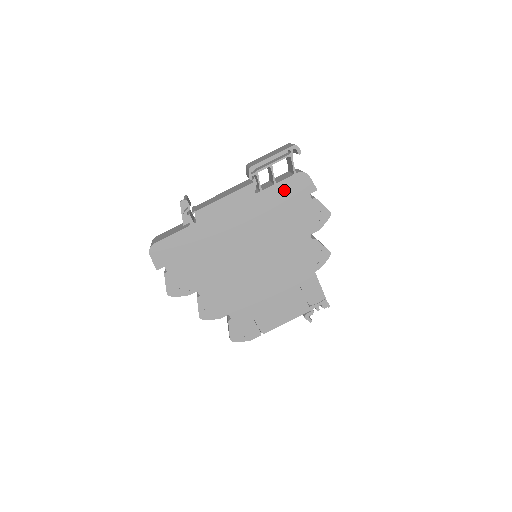
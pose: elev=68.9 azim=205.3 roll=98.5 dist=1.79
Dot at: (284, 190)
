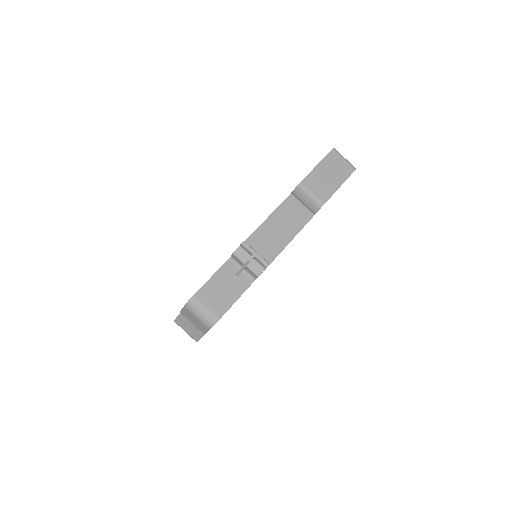
Dot at: occluded
